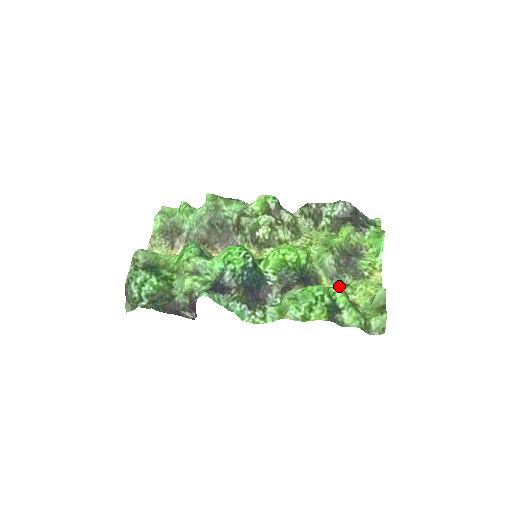
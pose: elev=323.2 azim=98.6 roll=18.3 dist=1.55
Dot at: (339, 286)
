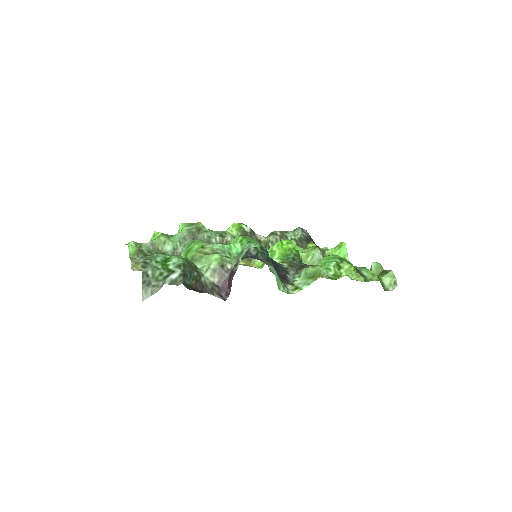
Dot at: occluded
